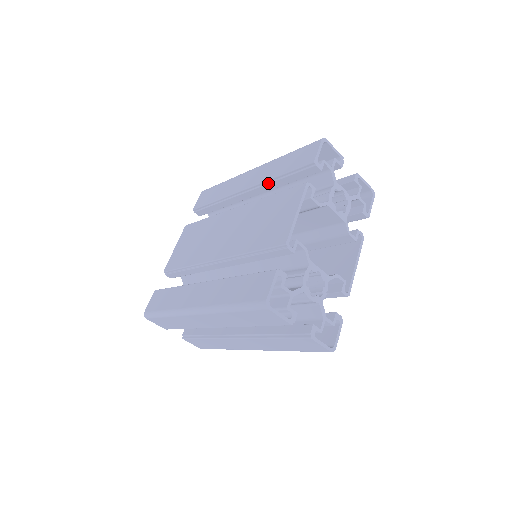
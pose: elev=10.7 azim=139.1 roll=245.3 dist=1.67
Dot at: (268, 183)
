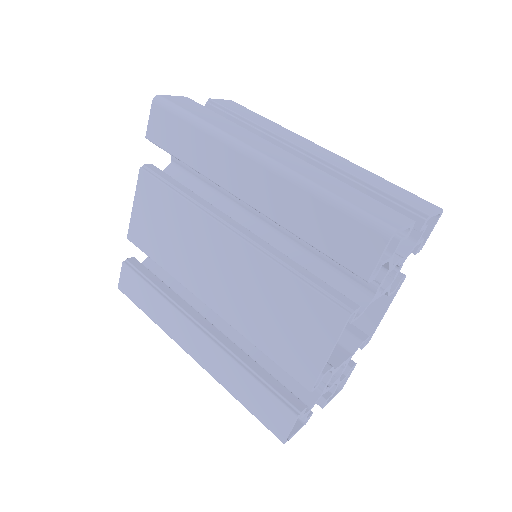
Dot at: (283, 227)
